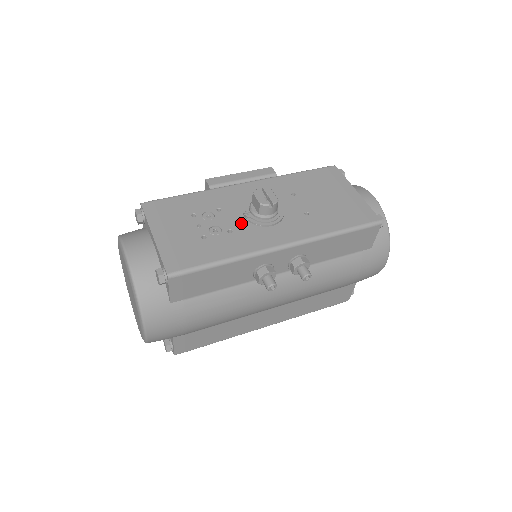
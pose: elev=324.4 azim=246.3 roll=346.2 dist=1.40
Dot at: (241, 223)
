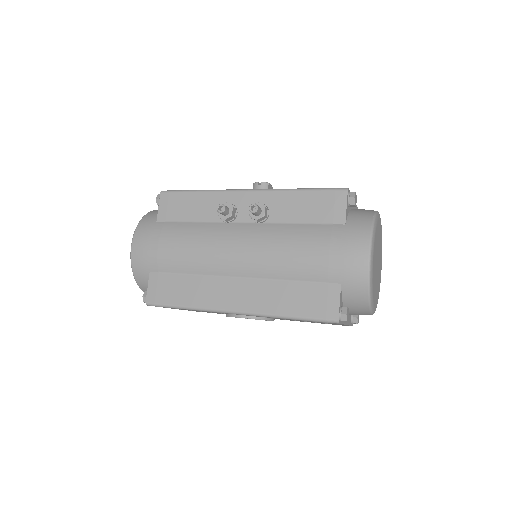
Dot at: occluded
